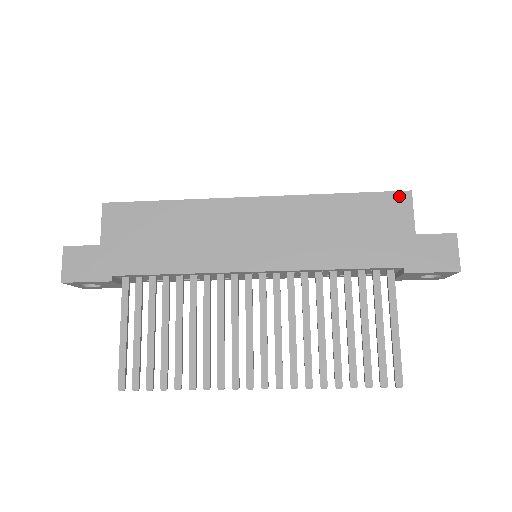
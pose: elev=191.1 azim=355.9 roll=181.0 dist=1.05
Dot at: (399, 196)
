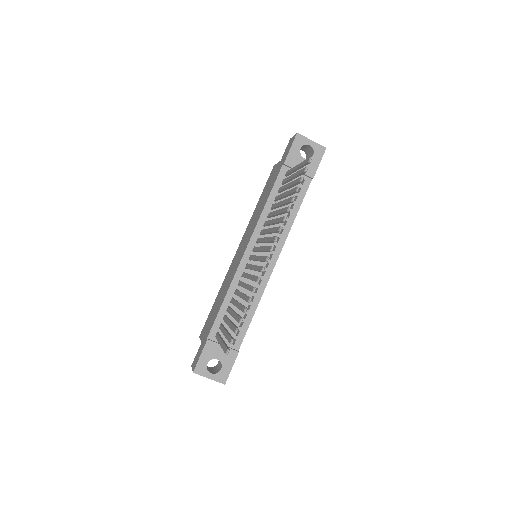
Dot at: occluded
